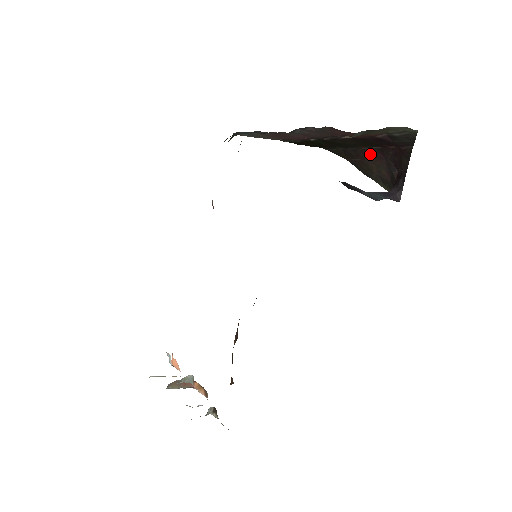
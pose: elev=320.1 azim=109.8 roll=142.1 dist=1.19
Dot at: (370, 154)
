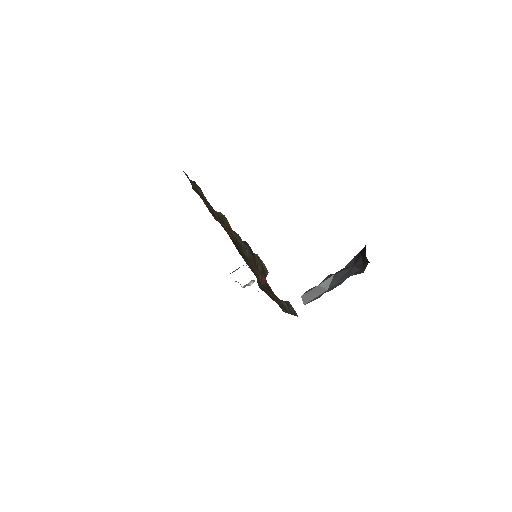
Dot at: occluded
